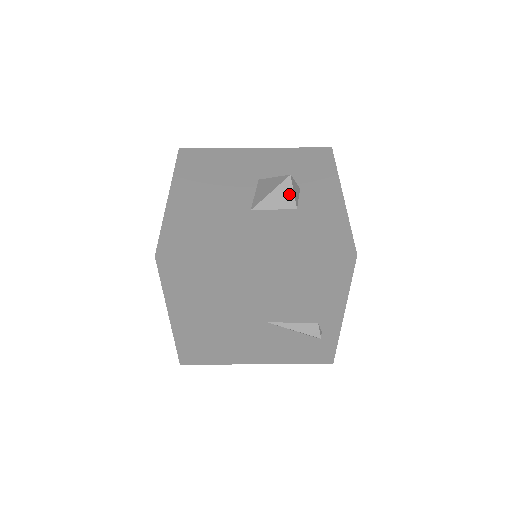
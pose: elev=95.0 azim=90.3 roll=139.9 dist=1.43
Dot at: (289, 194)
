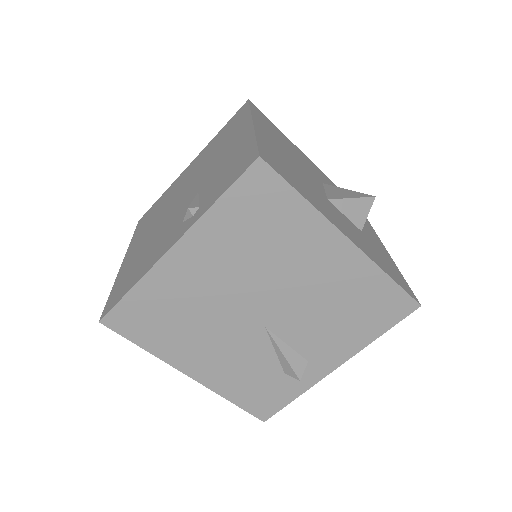
Dot at: (364, 212)
